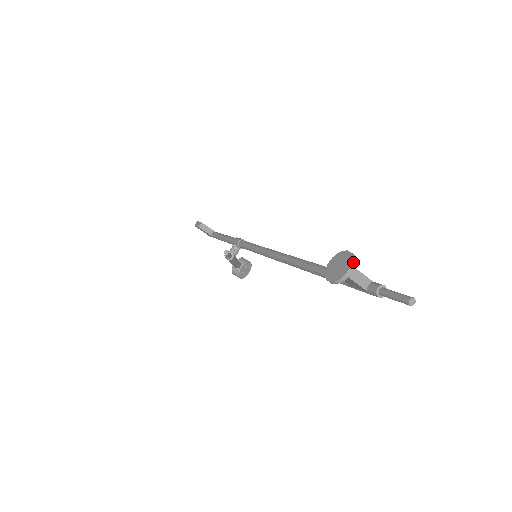
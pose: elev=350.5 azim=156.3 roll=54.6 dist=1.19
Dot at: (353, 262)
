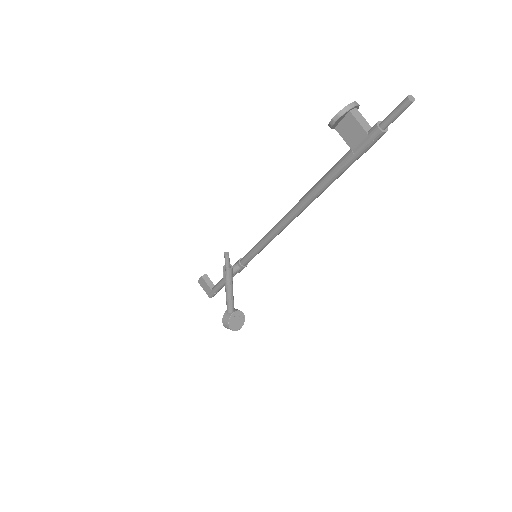
Dot at: (356, 102)
